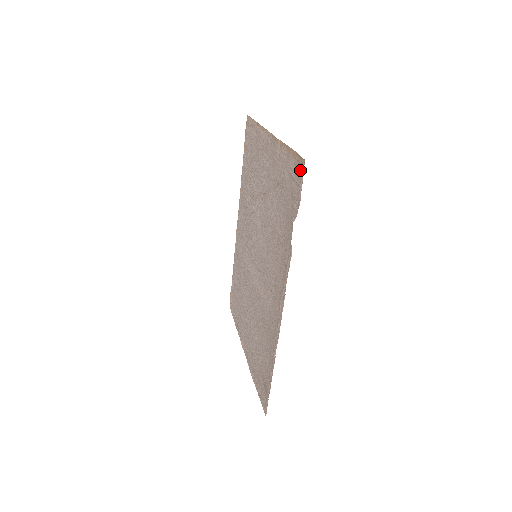
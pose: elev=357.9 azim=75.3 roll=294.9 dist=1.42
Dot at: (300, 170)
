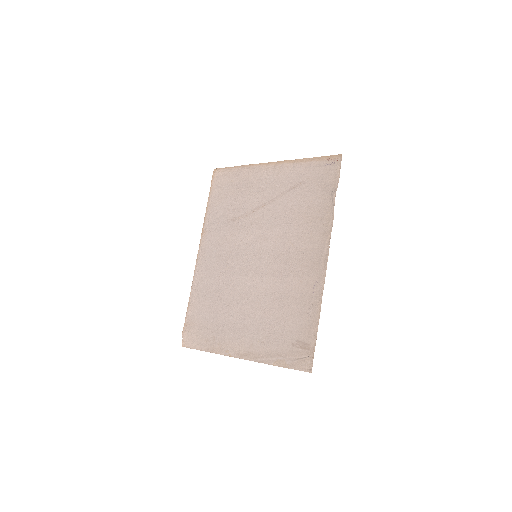
Dot at: (334, 163)
